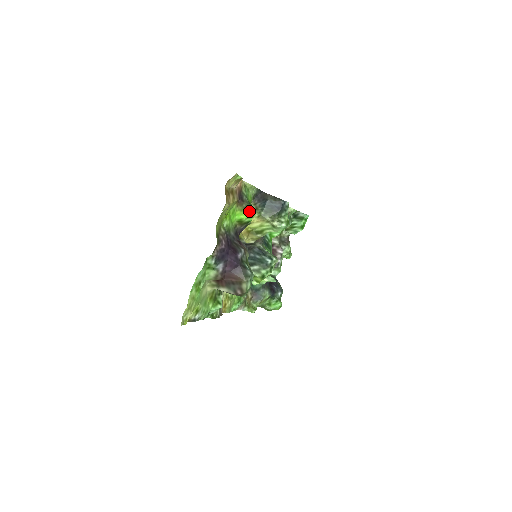
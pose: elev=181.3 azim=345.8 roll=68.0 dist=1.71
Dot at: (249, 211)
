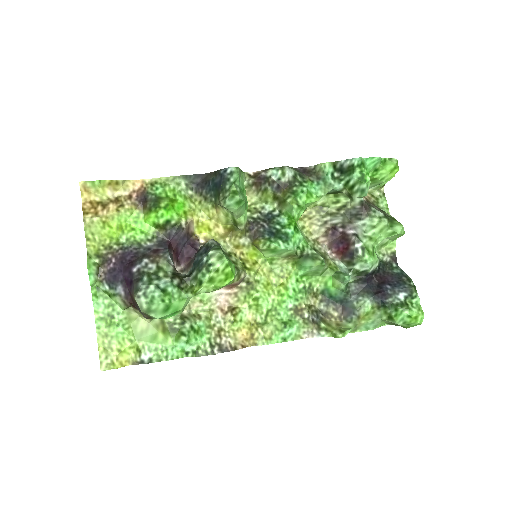
Dot at: (154, 209)
